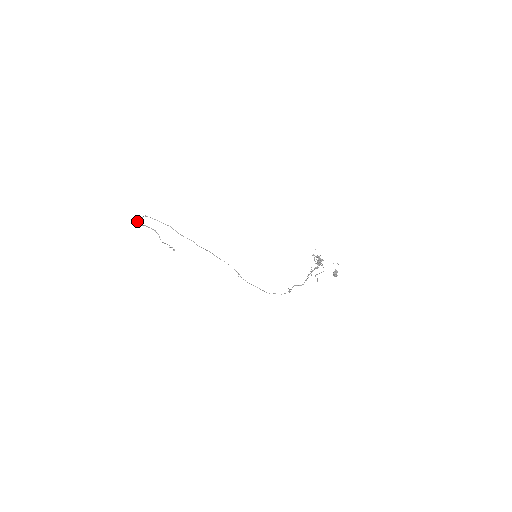
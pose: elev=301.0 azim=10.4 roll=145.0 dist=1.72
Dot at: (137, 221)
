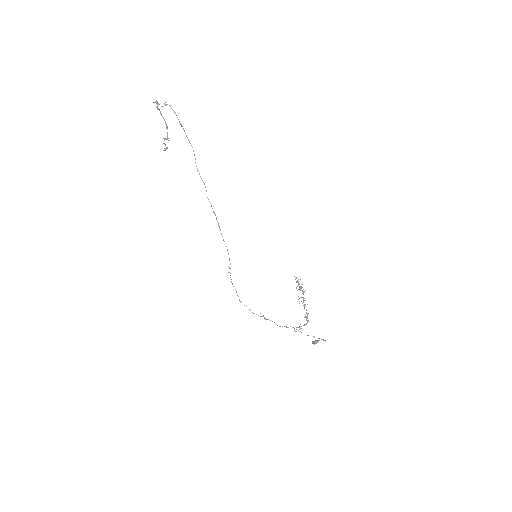
Dot at: (156, 101)
